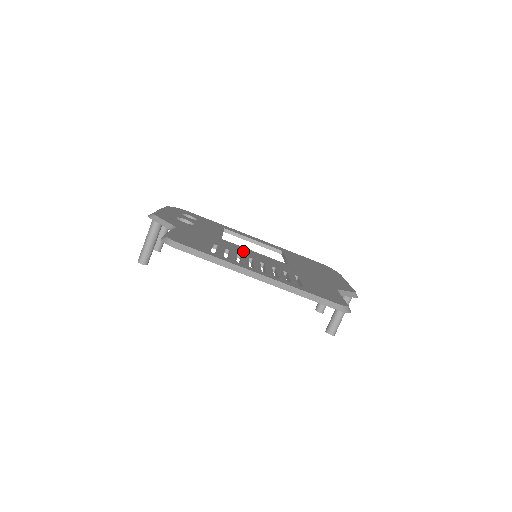
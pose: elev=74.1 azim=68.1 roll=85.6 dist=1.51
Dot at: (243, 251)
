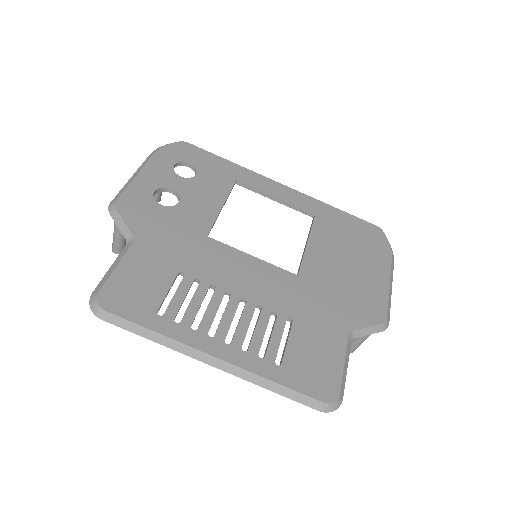
Dot at: (227, 269)
